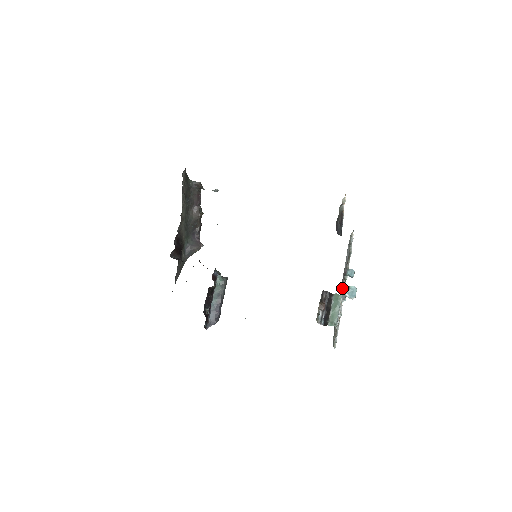
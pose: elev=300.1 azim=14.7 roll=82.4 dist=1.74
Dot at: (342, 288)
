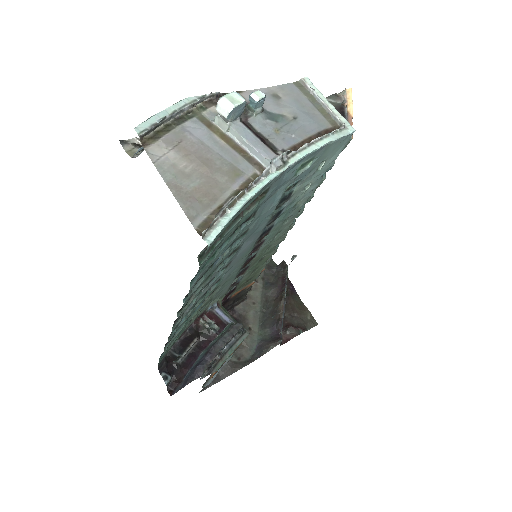
Dot at: occluded
